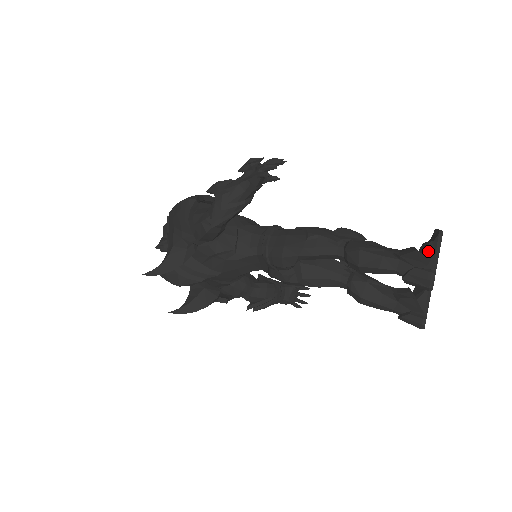
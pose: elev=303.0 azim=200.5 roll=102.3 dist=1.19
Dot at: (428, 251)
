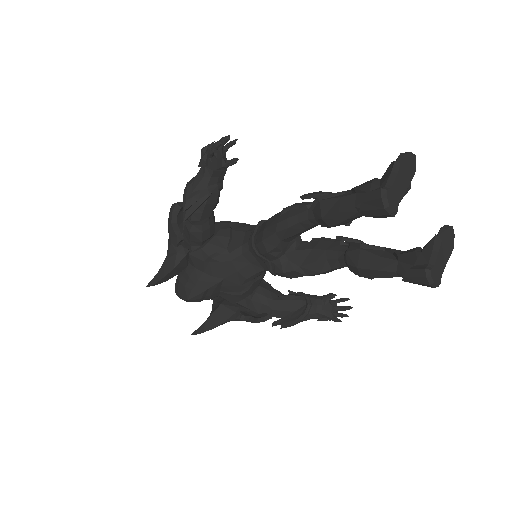
Dot at: (386, 173)
